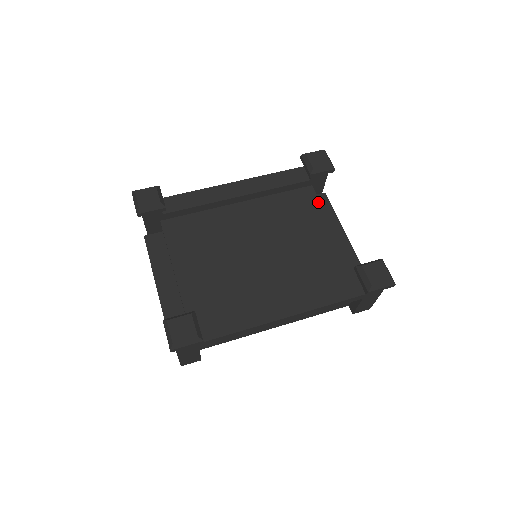
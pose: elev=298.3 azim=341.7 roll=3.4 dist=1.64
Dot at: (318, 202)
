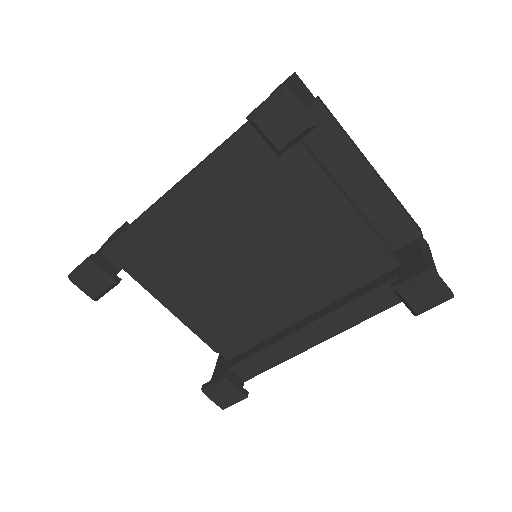
Dot at: (310, 161)
